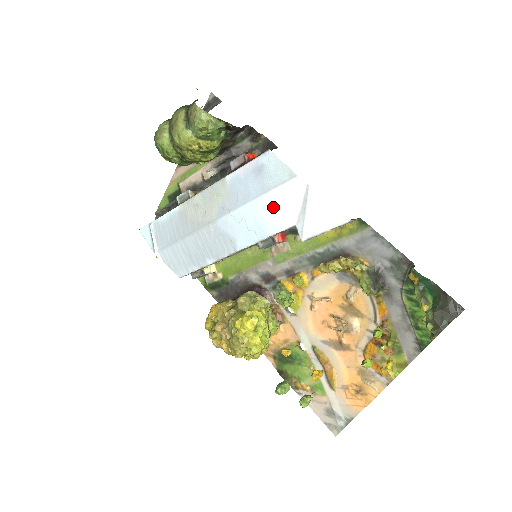
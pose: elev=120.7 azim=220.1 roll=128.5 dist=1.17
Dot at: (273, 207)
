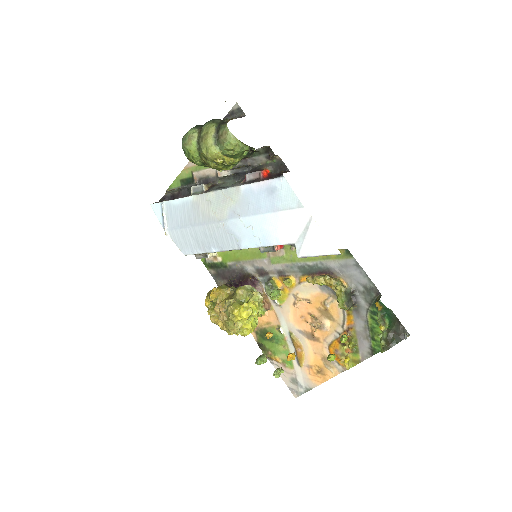
Dot at: (279, 225)
